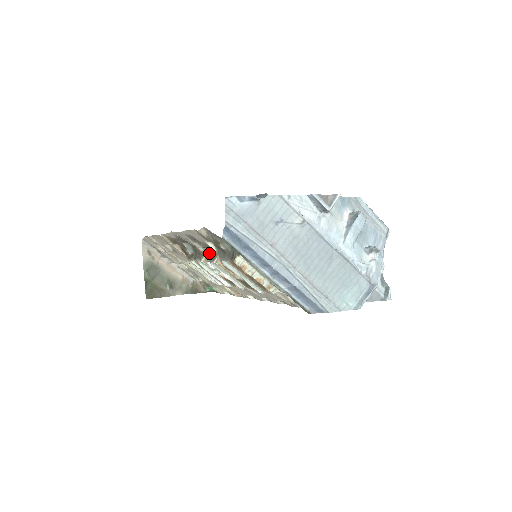
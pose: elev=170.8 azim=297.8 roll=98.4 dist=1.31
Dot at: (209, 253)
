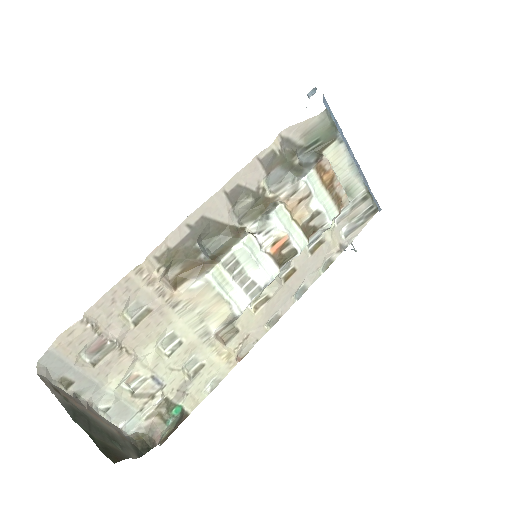
Dot at: (256, 213)
